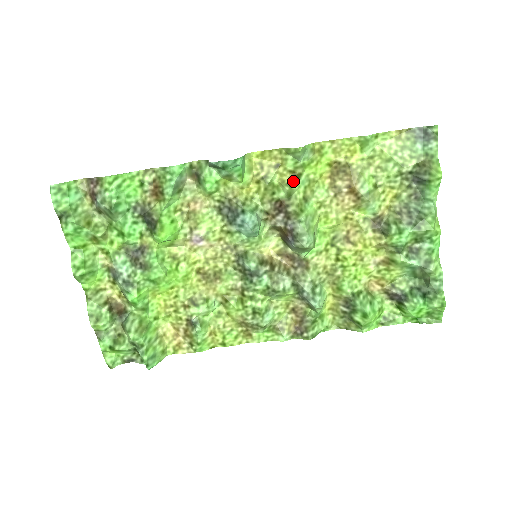
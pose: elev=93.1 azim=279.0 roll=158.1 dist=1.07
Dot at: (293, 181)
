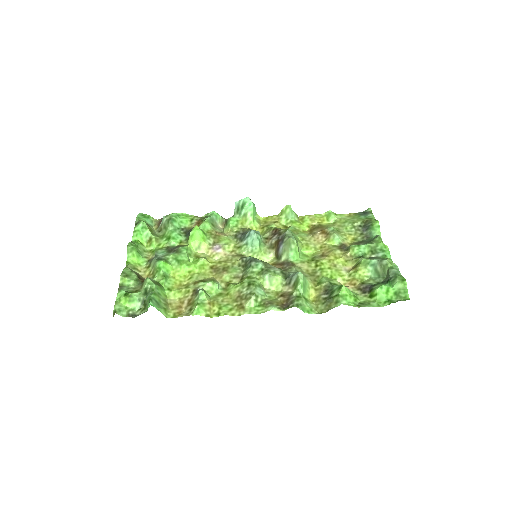
Dot at: occluded
